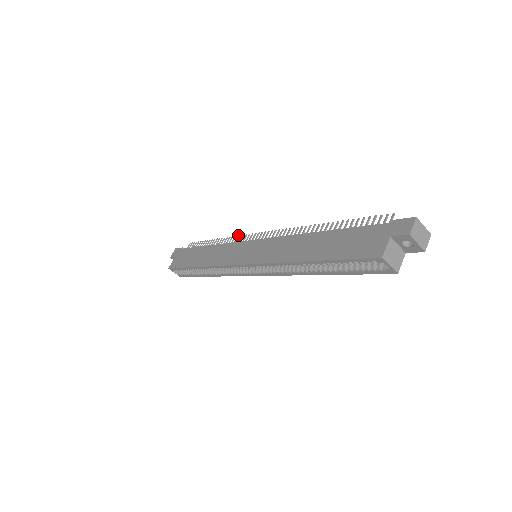
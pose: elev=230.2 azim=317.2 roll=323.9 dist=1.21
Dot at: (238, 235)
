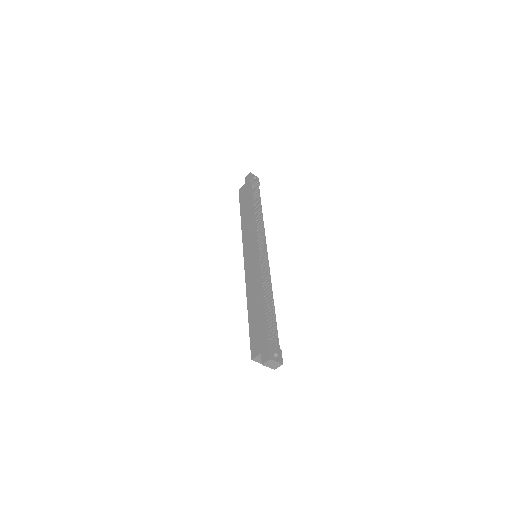
Dot at: (262, 222)
